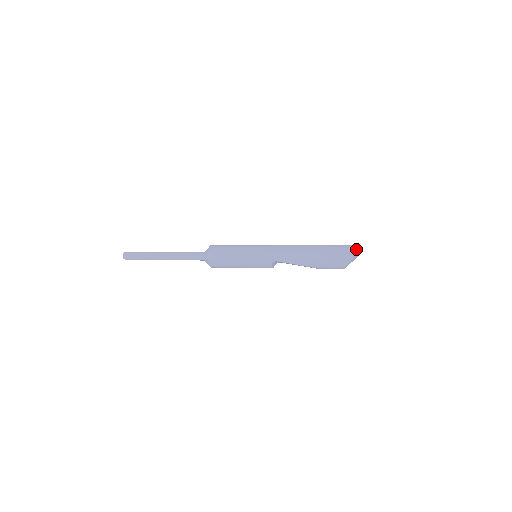
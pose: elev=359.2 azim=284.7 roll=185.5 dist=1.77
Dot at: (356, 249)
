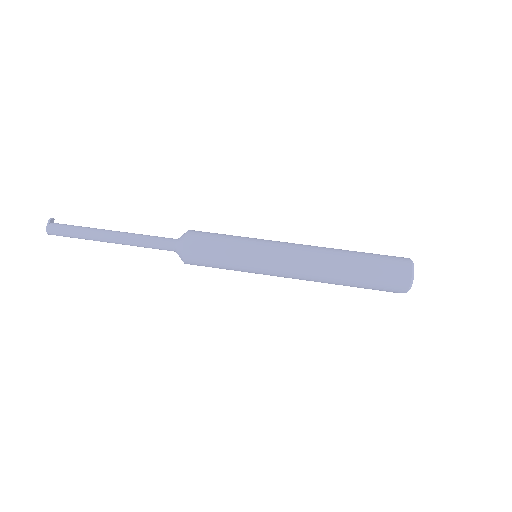
Dot at: (408, 288)
